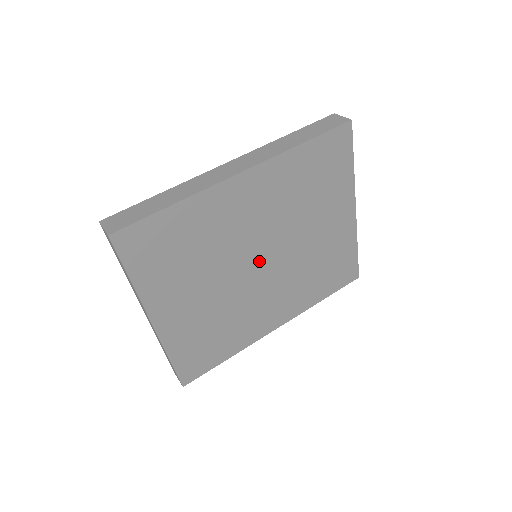
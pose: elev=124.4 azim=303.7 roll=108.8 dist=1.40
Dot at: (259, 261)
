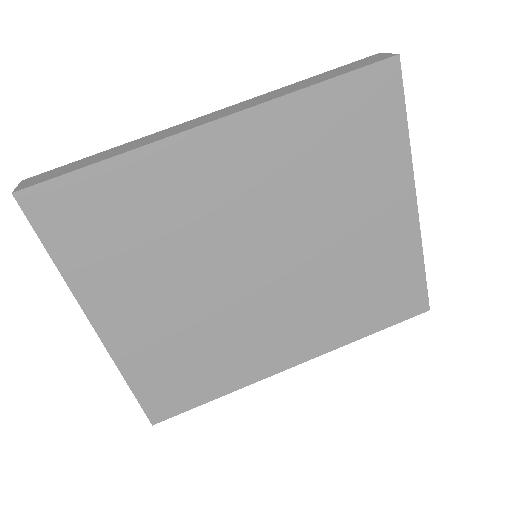
Dot at: (255, 262)
